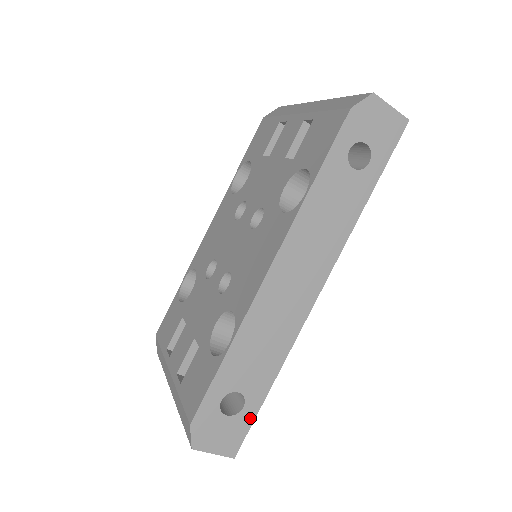
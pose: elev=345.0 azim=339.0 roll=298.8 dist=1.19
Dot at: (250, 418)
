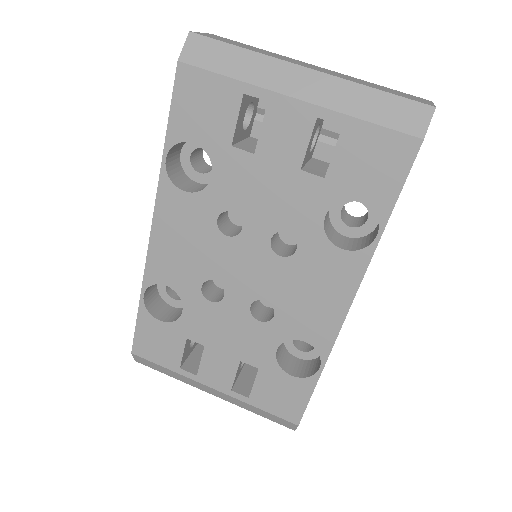
Dot at: occluded
